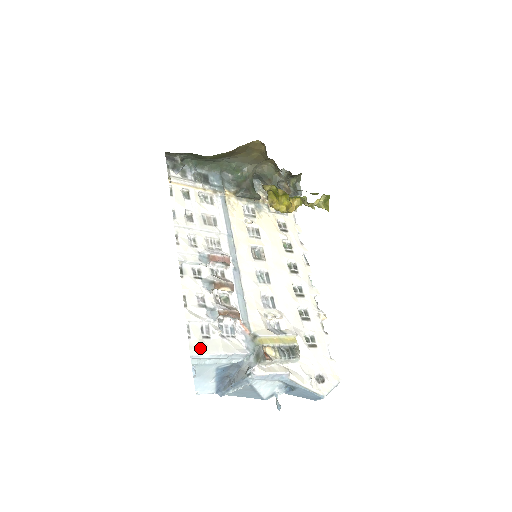
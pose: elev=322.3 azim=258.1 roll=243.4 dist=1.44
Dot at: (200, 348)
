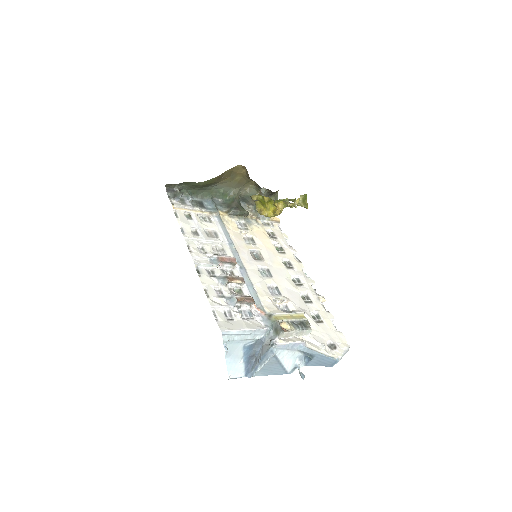
Dot at: (228, 326)
